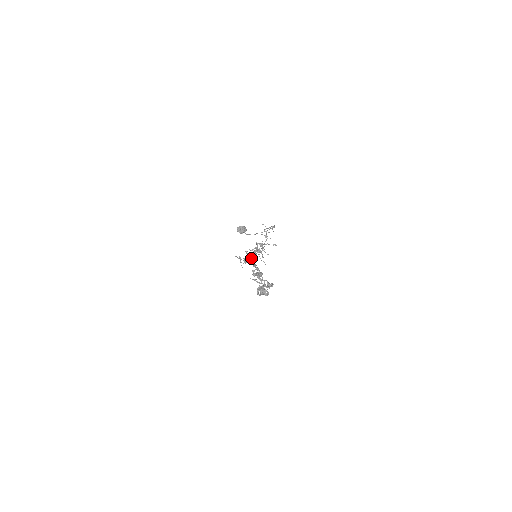
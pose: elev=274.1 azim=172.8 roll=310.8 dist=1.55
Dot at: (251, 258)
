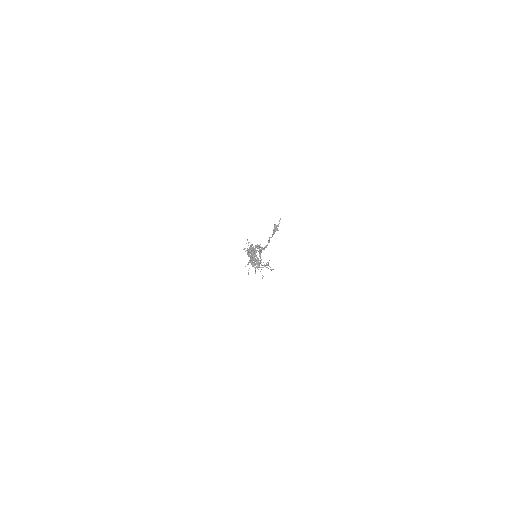
Dot at: occluded
